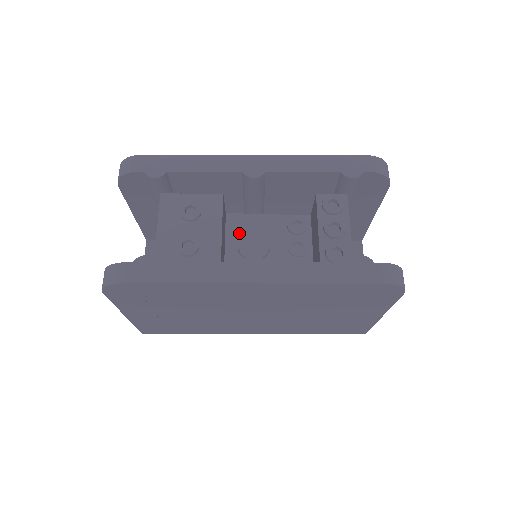
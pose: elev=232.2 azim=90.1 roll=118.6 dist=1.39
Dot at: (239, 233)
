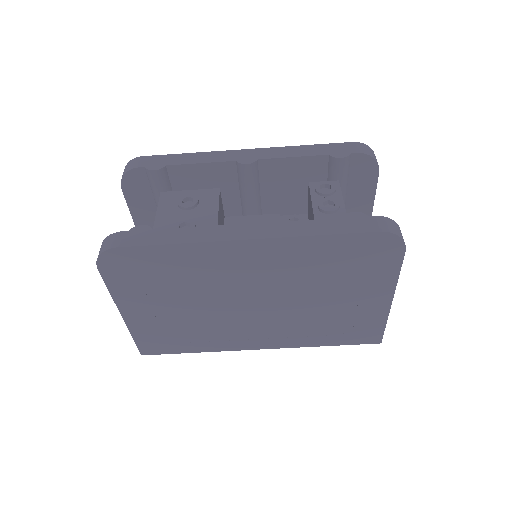
Dot at: occluded
